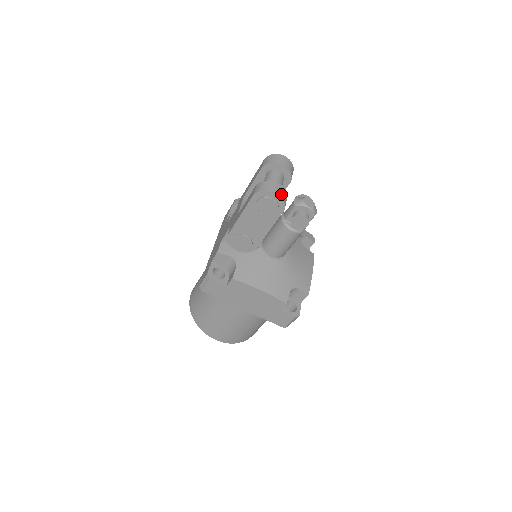
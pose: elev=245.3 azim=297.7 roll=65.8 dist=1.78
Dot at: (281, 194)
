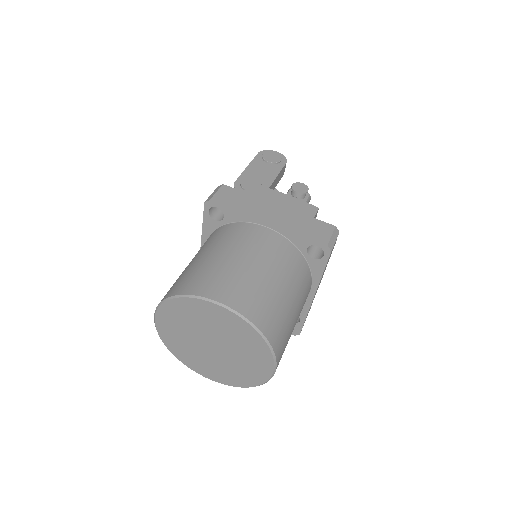
Dot at: occluded
